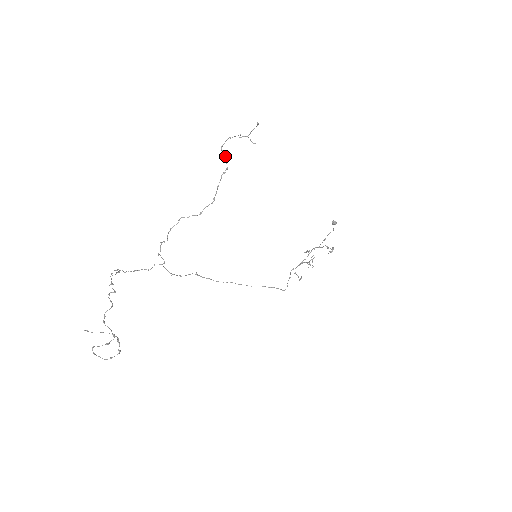
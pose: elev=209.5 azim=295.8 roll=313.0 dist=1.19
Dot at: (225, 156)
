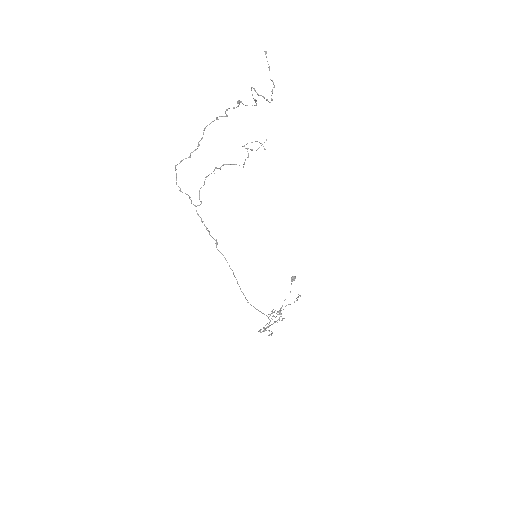
Dot at: (247, 149)
